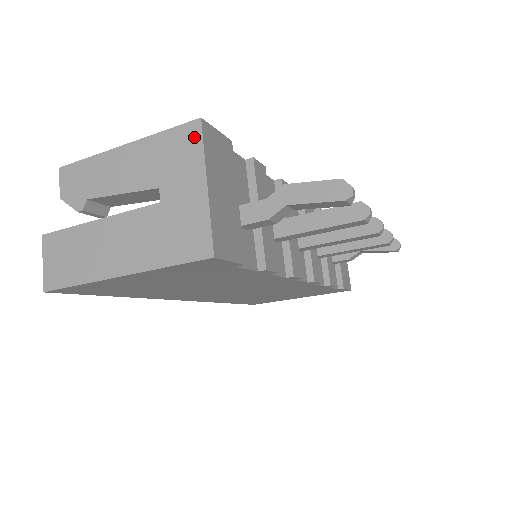
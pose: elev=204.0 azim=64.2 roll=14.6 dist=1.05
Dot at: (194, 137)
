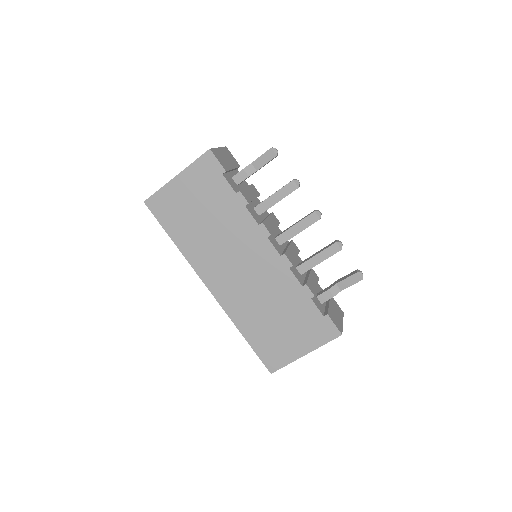
Dot at: occluded
